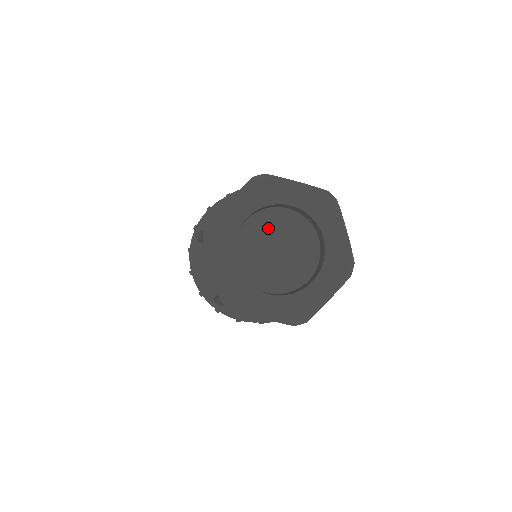
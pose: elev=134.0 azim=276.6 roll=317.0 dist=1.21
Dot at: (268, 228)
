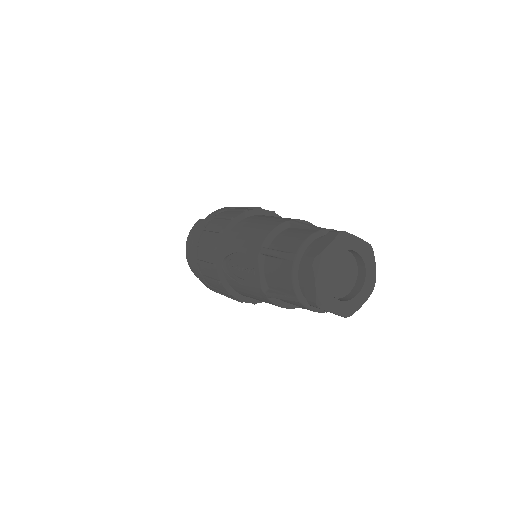
Dot at: (337, 261)
